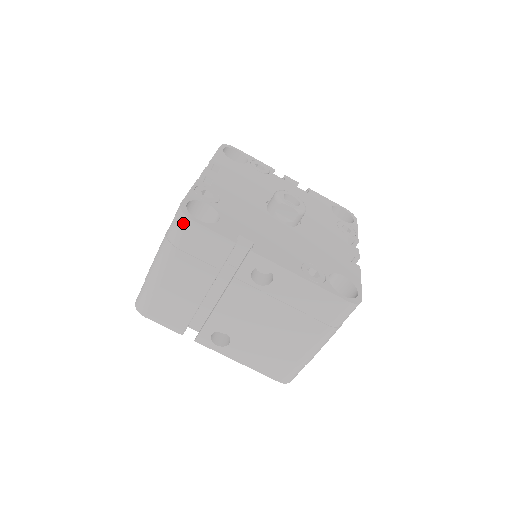
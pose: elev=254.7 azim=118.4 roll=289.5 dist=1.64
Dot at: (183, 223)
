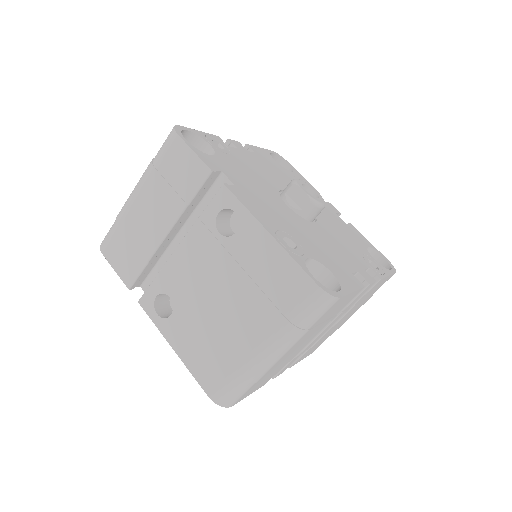
Dot at: (170, 139)
